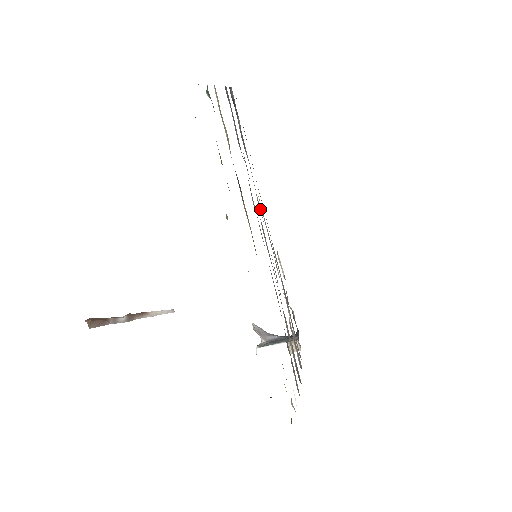
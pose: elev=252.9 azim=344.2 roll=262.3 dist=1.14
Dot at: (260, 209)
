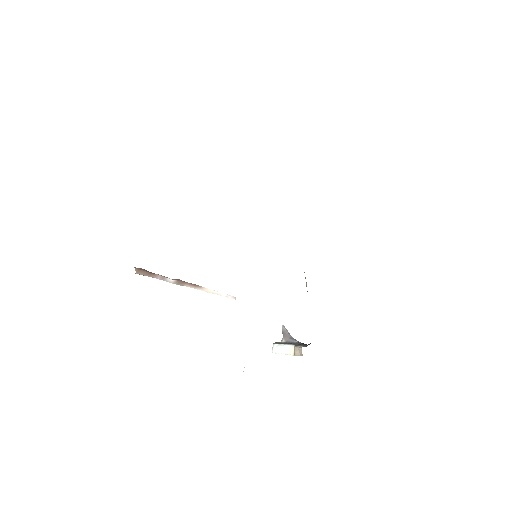
Dot at: occluded
